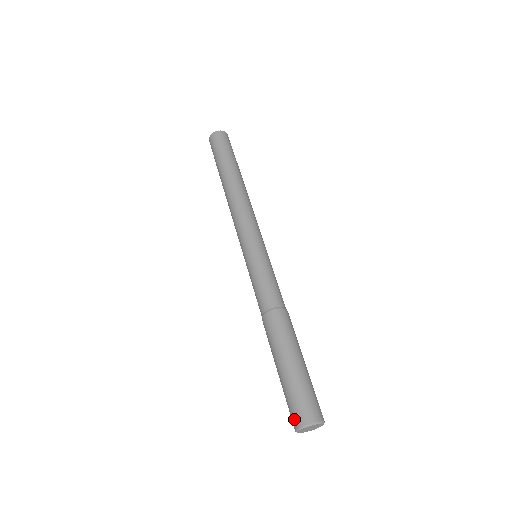
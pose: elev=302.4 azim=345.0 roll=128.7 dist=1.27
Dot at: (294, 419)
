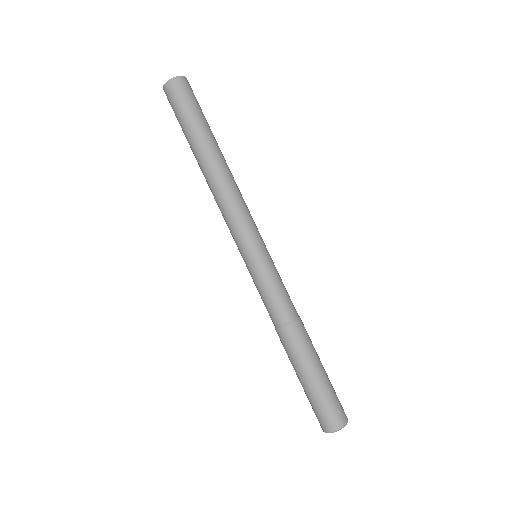
Dot at: (321, 424)
